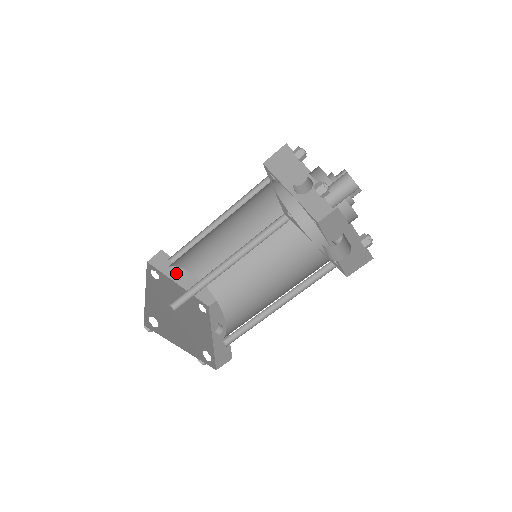
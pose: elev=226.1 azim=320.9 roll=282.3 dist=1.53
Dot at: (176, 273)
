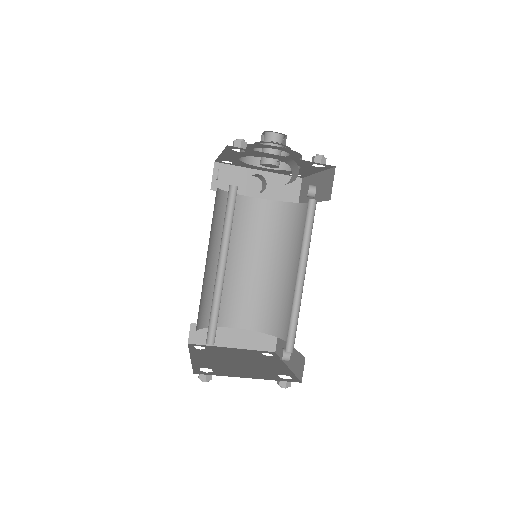
Dot at: (220, 338)
